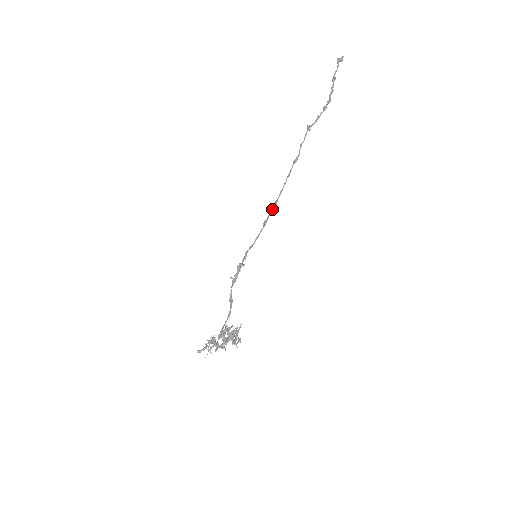
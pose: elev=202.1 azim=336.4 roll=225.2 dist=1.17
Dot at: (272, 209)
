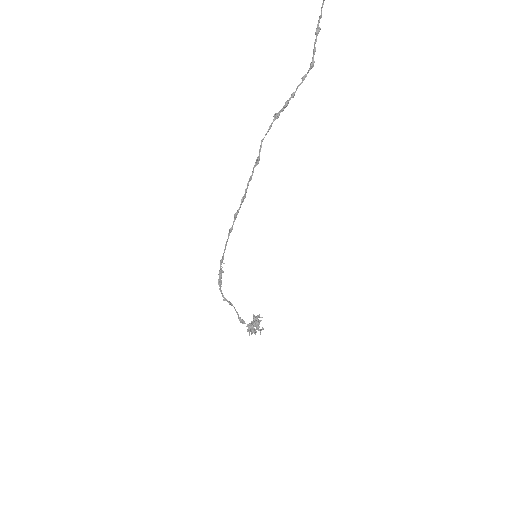
Dot at: (235, 219)
